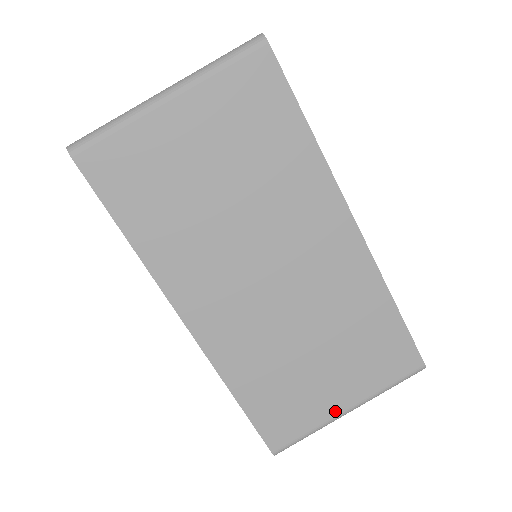
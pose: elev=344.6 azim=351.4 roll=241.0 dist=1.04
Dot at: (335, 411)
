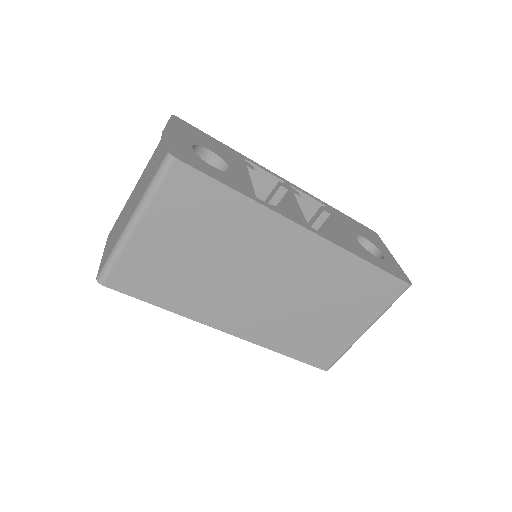
Dot at: (356, 335)
